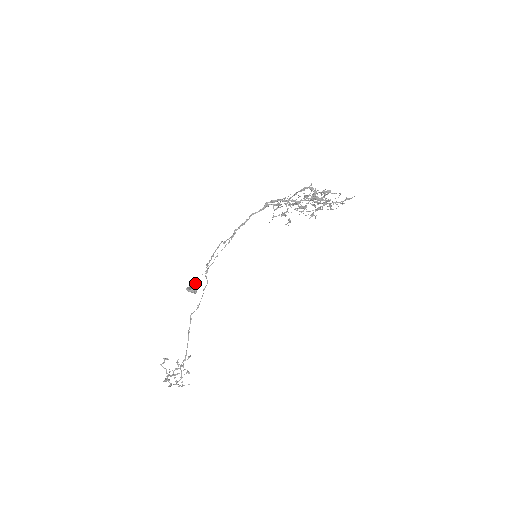
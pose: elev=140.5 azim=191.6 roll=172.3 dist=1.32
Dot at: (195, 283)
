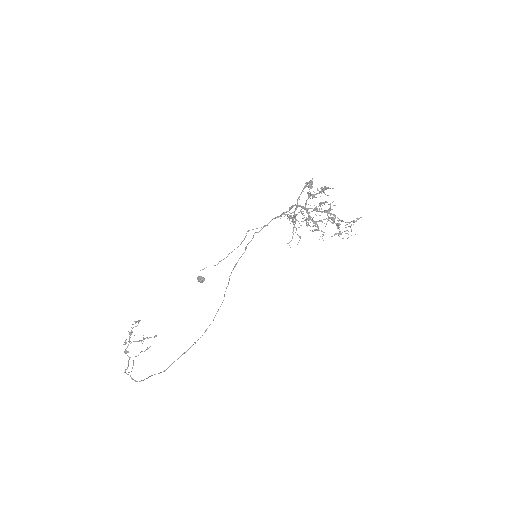
Dot at: (204, 268)
